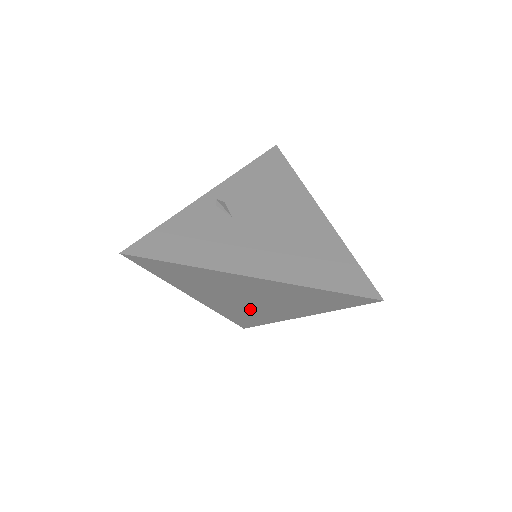
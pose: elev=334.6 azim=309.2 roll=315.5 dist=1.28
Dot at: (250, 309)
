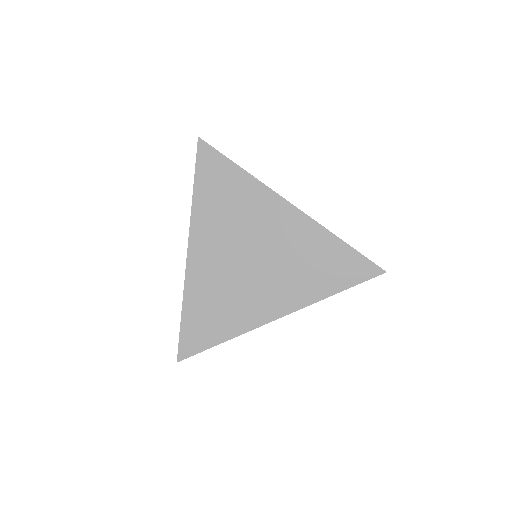
Dot at: (234, 289)
